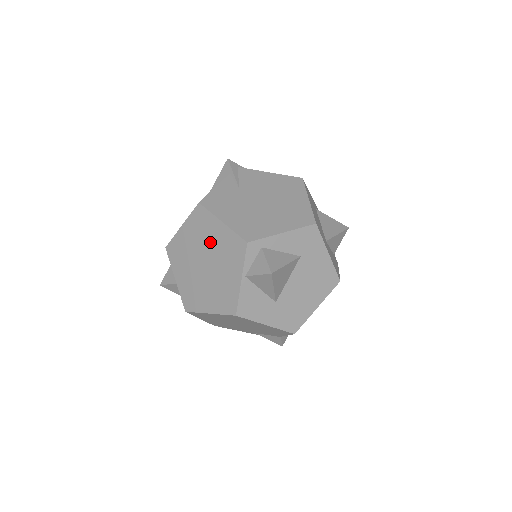
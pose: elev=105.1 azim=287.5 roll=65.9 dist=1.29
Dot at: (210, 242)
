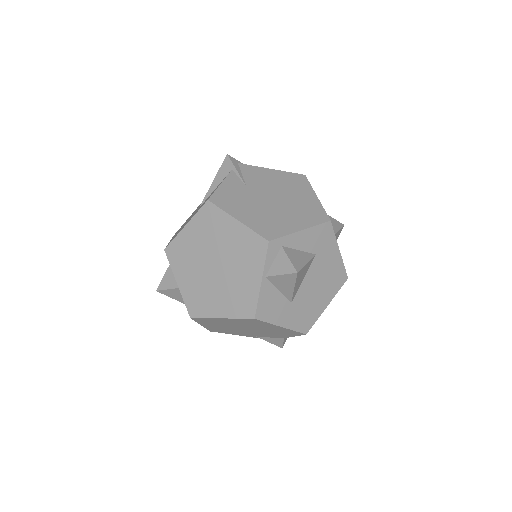
Dot at: (222, 242)
